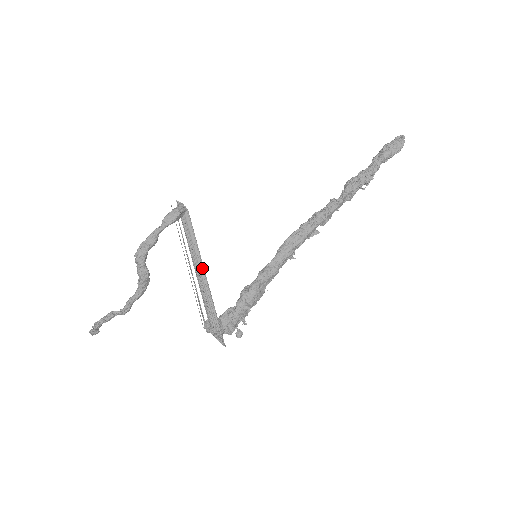
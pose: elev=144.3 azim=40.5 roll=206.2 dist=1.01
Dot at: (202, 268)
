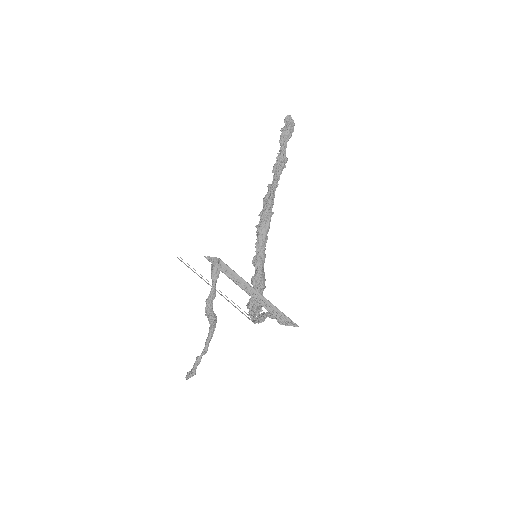
Dot at: (254, 291)
